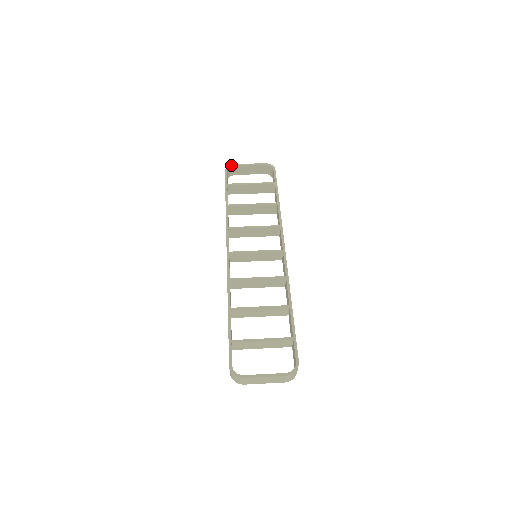
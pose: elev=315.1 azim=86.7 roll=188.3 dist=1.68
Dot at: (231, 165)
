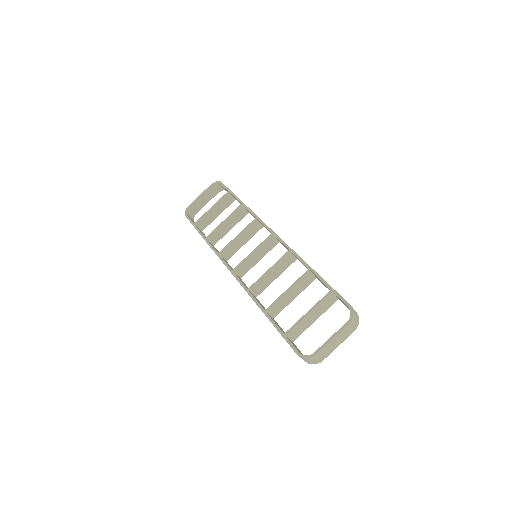
Dot at: (187, 208)
